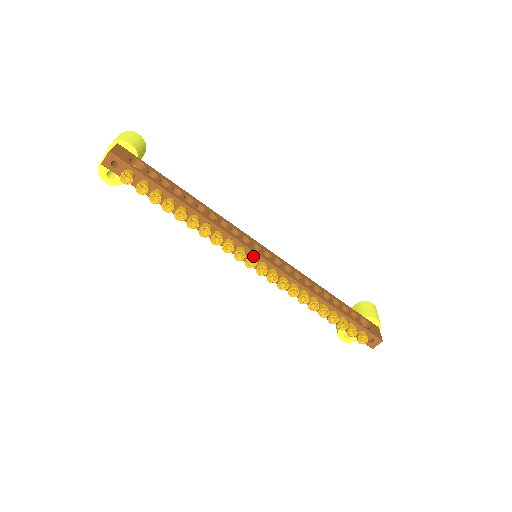
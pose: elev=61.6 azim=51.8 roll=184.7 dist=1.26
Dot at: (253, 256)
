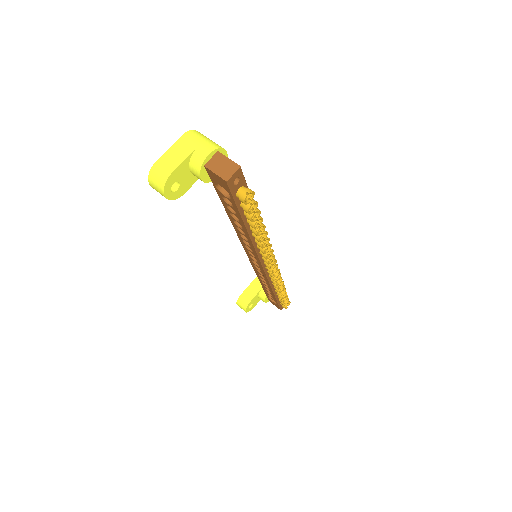
Dot at: occluded
